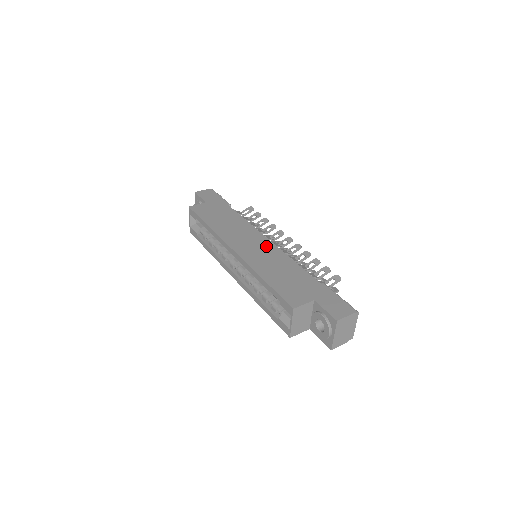
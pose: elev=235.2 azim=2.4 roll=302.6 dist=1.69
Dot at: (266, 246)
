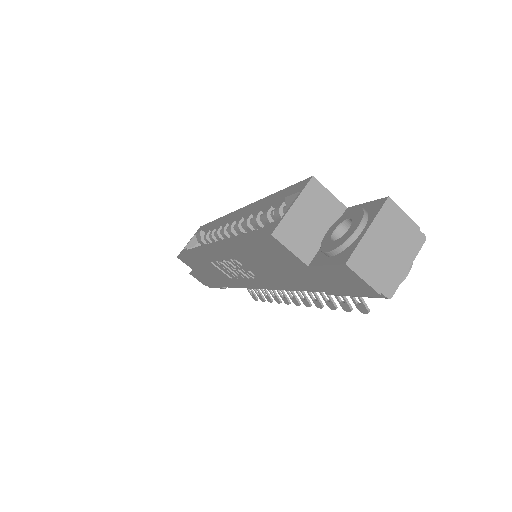
Dot at: occluded
